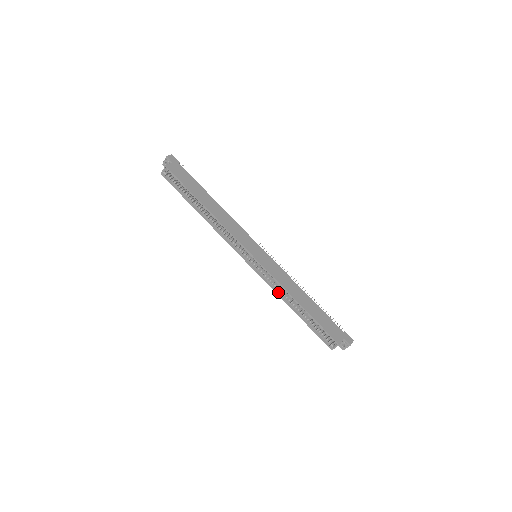
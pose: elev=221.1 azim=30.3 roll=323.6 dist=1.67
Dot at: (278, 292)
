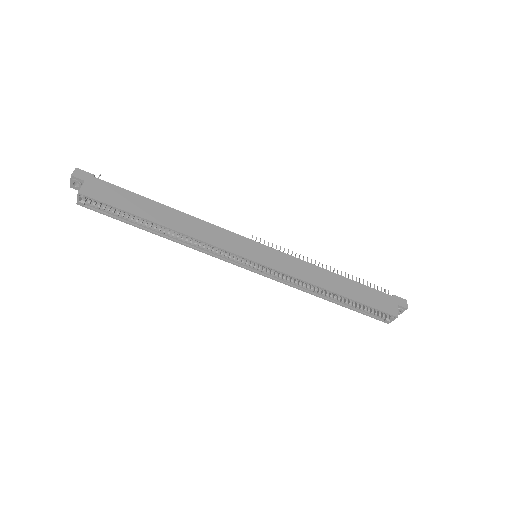
Dot at: (302, 288)
